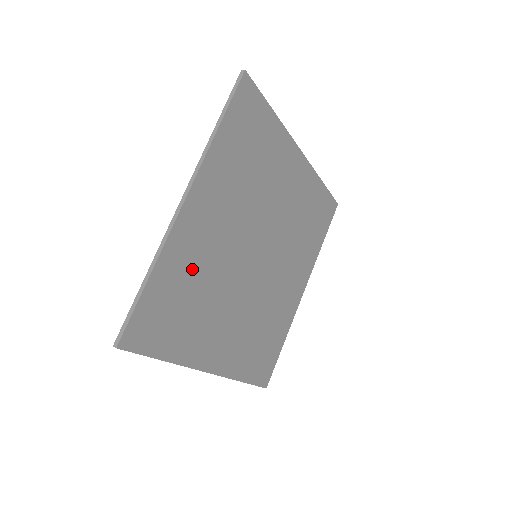
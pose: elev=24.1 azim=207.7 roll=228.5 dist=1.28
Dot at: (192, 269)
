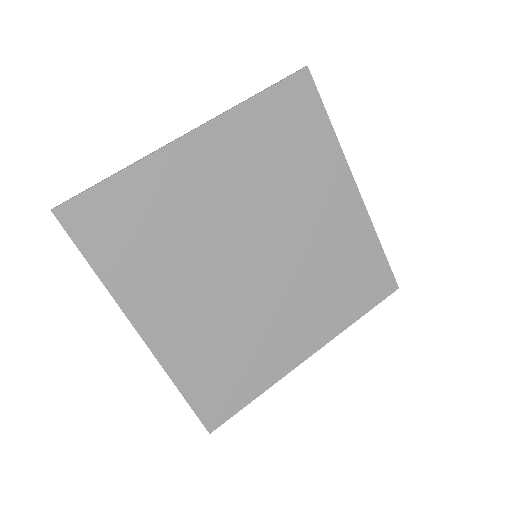
Dot at: (169, 204)
